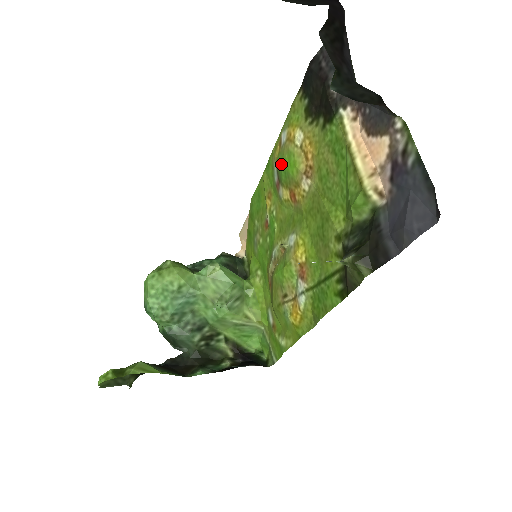
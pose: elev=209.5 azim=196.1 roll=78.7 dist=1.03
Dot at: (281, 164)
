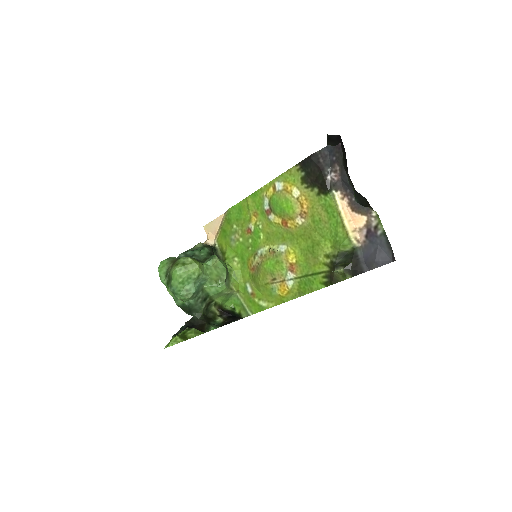
Dot at: (278, 203)
